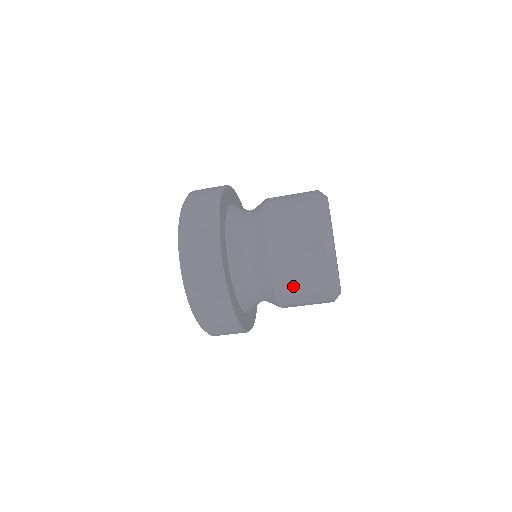
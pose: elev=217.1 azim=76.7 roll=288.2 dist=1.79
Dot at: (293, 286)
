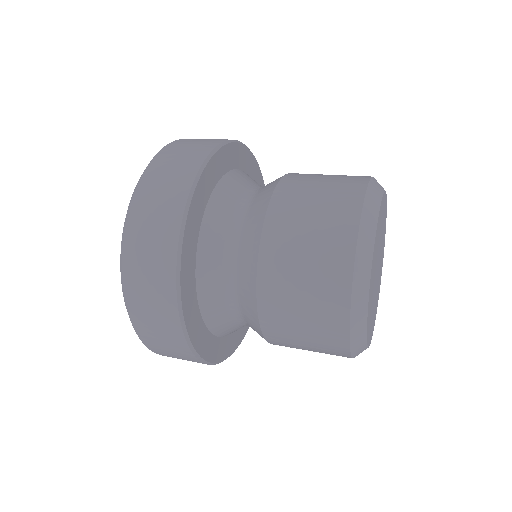
Dot at: (295, 346)
